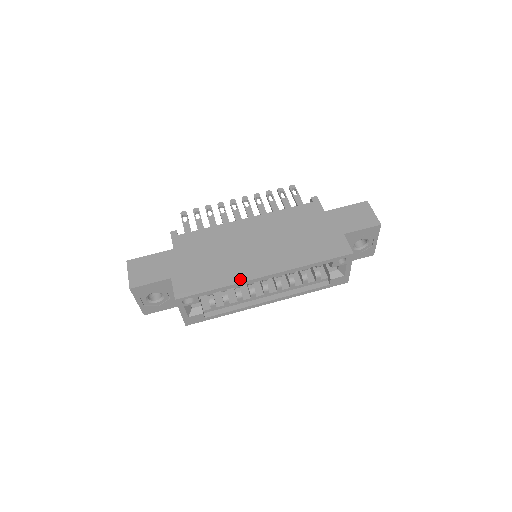
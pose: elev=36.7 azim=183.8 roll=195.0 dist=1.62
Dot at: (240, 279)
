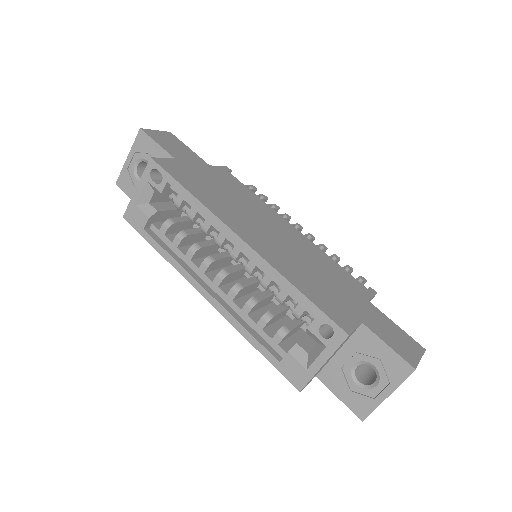
Dot at: (217, 213)
